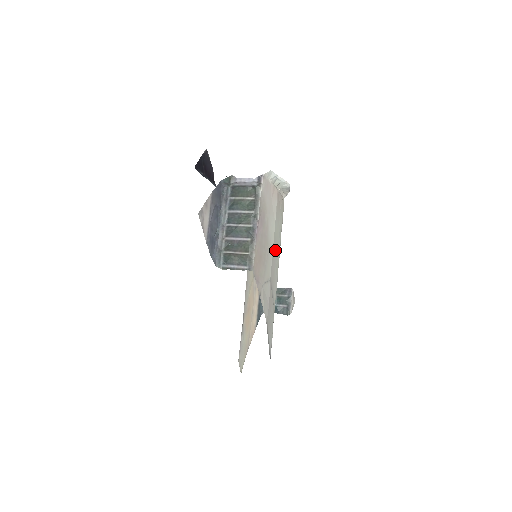
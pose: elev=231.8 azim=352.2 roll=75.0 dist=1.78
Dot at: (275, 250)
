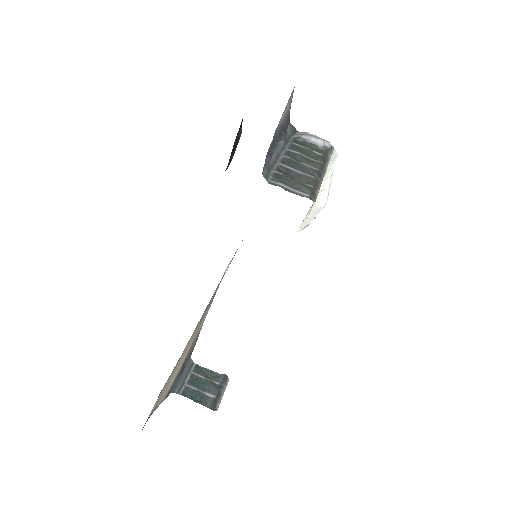
Dot at: occluded
